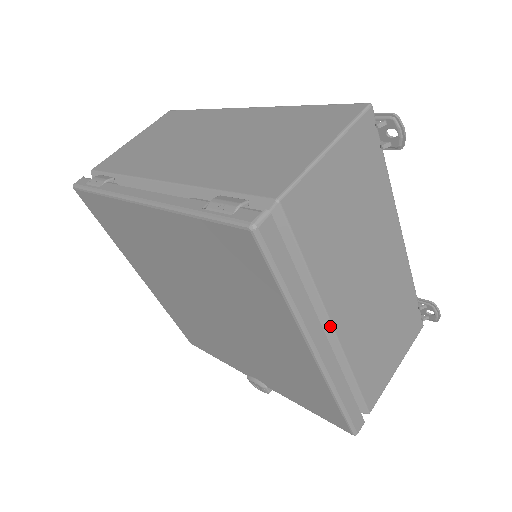
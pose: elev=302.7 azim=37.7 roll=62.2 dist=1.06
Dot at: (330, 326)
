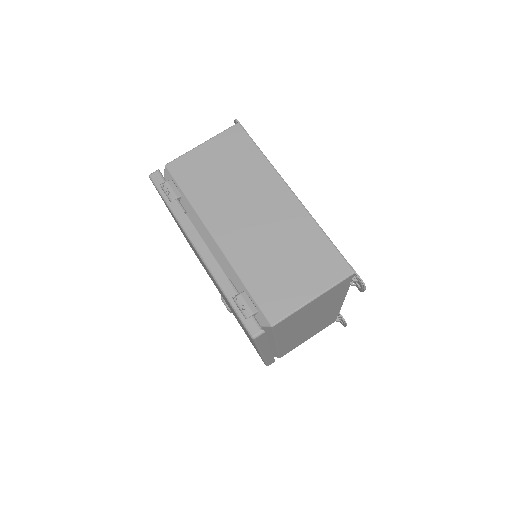
Dot at: (275, 345)
